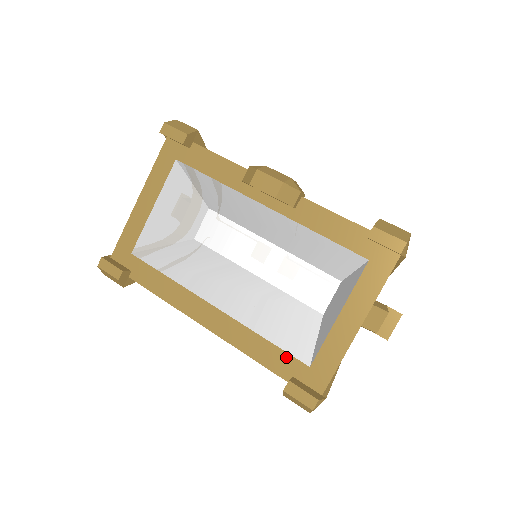
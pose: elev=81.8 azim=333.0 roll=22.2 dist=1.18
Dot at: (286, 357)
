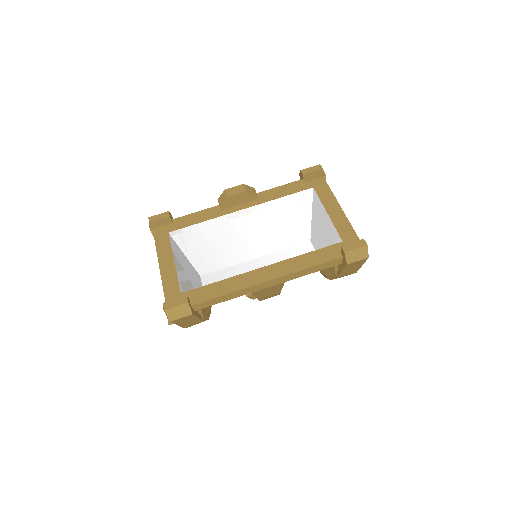
Dot at: (327, 249)
